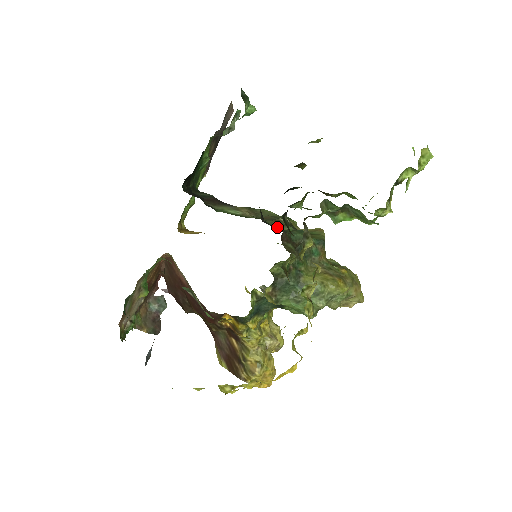
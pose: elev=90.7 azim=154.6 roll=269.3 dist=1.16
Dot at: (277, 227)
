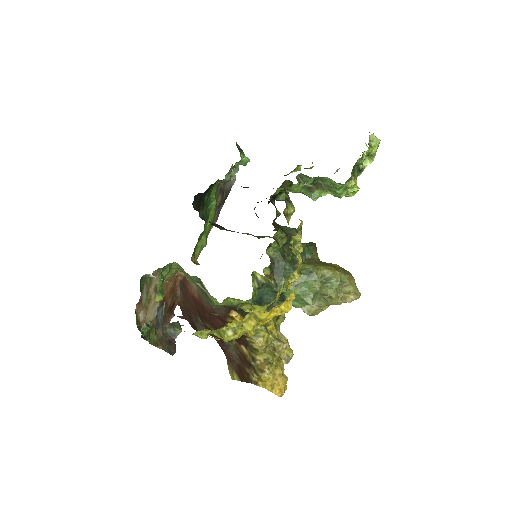
Dot at: occluded
